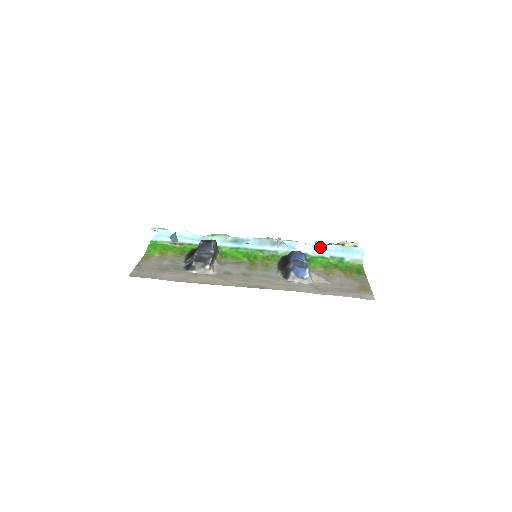
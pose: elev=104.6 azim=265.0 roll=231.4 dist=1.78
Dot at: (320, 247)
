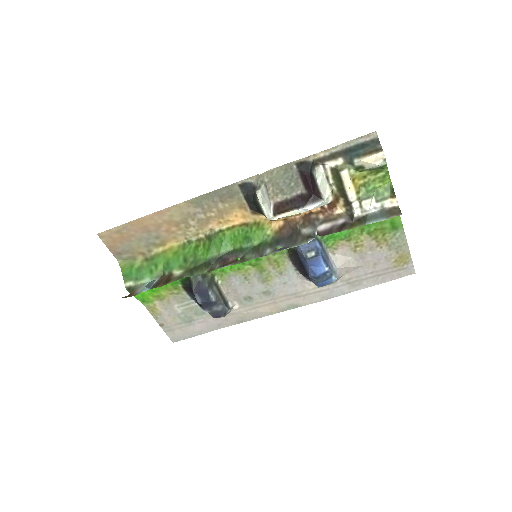
Dot at: (336, 231)
